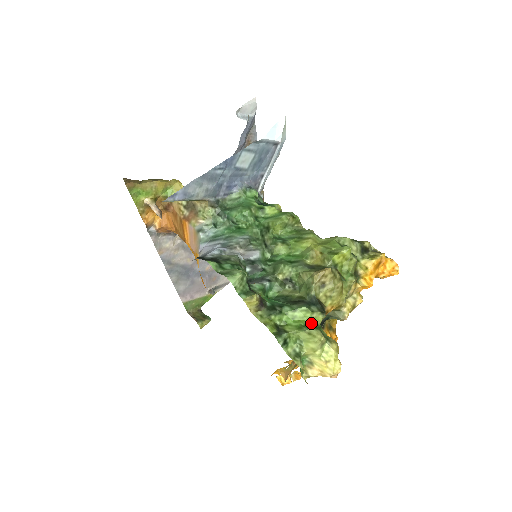
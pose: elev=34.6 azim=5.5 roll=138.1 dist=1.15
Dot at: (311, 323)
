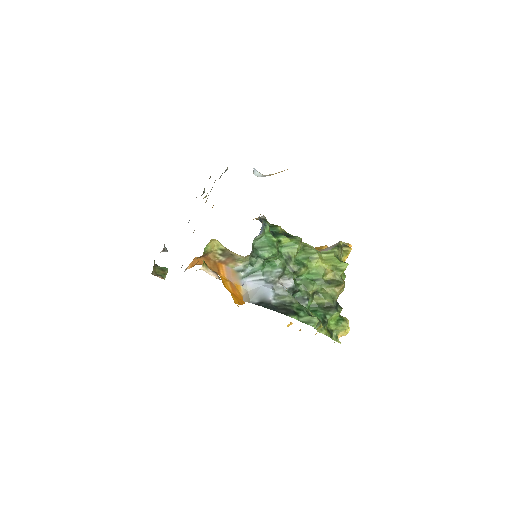
Dot at: (339, 318)
